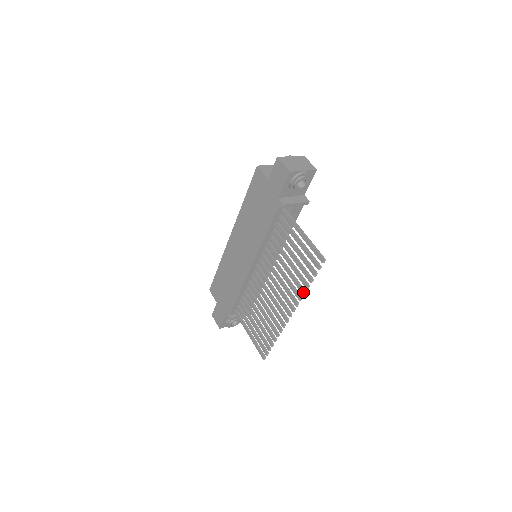
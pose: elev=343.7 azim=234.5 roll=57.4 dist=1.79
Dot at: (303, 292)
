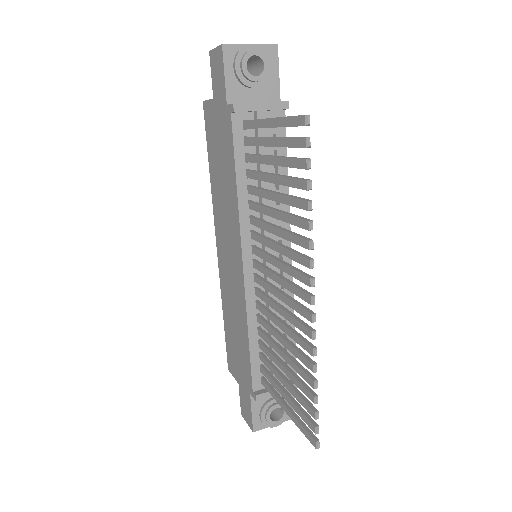
Dot at: (307, 224)
